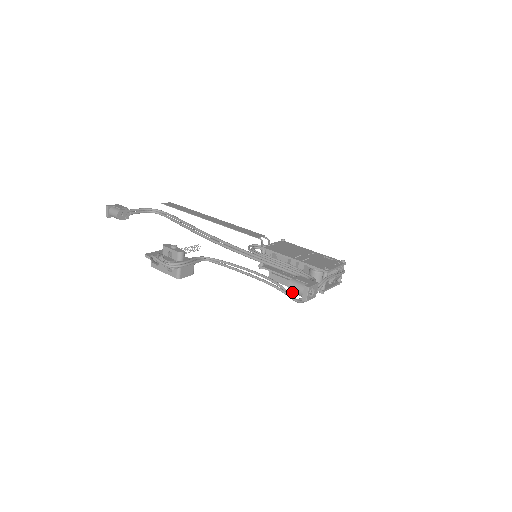
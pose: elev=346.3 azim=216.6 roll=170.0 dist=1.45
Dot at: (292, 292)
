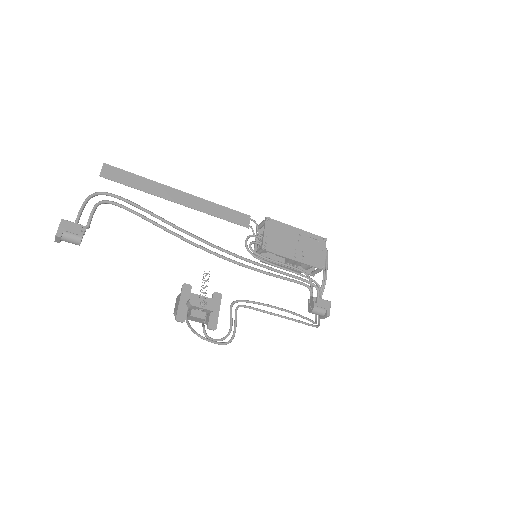
Dot at: occluded
